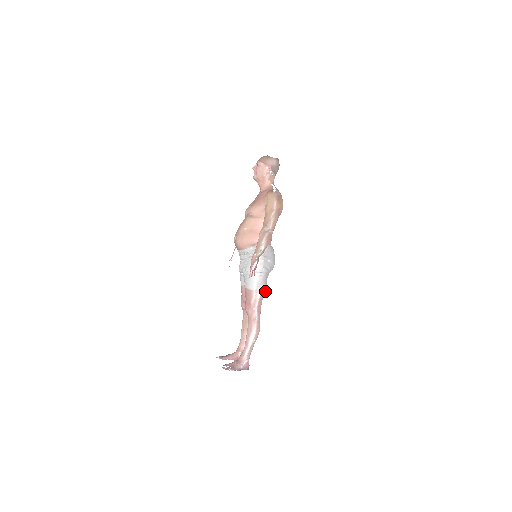
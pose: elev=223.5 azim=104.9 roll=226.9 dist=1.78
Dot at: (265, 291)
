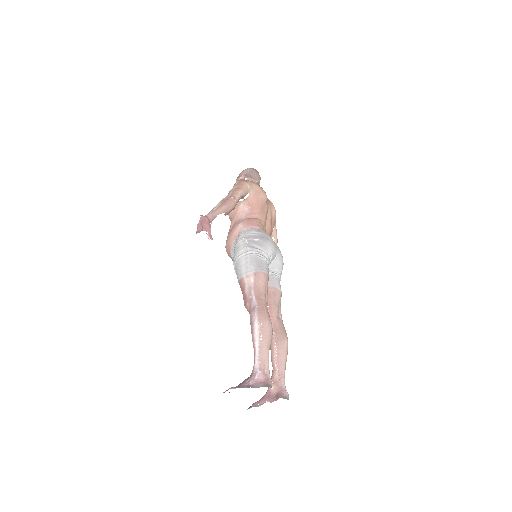
Dot at: (264, 274)
